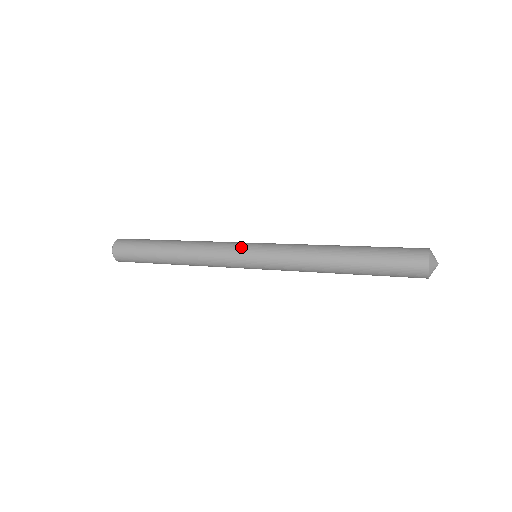
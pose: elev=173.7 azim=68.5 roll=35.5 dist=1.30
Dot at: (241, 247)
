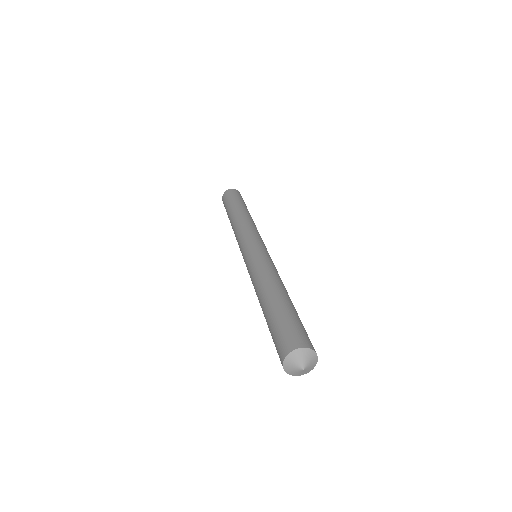
Dot at: (241, 249)
